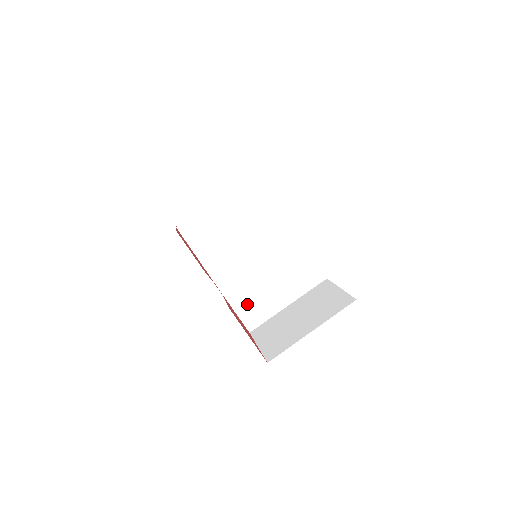
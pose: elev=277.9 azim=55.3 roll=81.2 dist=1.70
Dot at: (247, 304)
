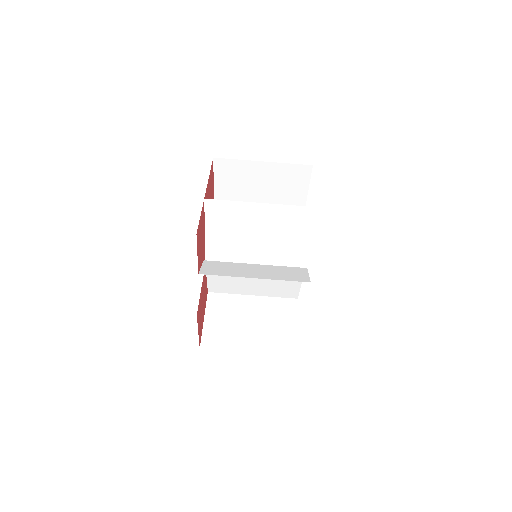
Dot at: (221, 279)
